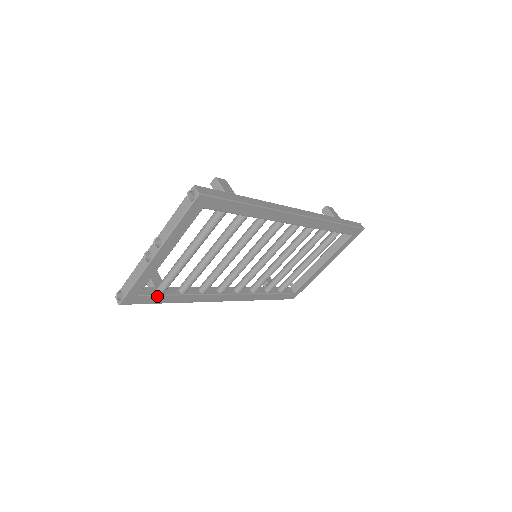
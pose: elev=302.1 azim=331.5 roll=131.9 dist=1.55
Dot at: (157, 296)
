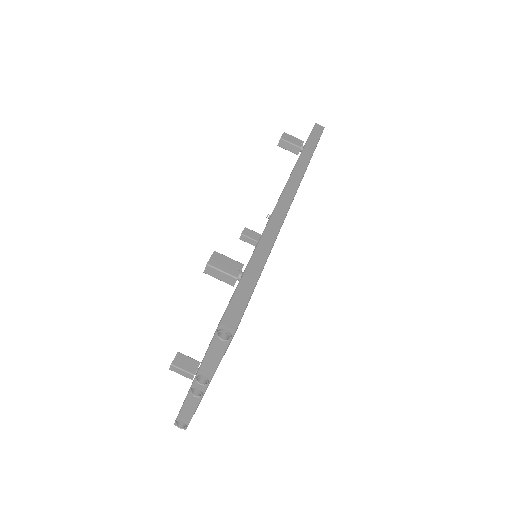
Dot at: occluded
